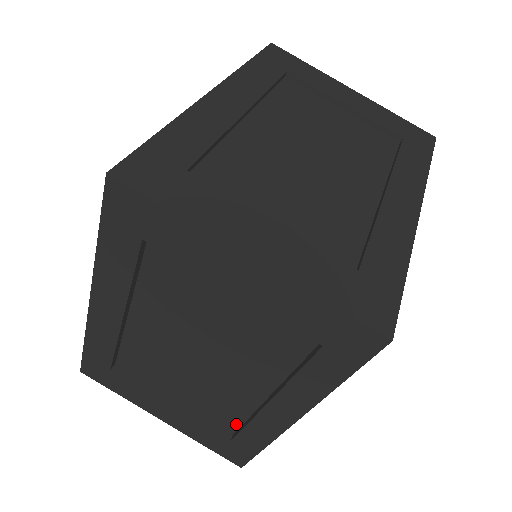
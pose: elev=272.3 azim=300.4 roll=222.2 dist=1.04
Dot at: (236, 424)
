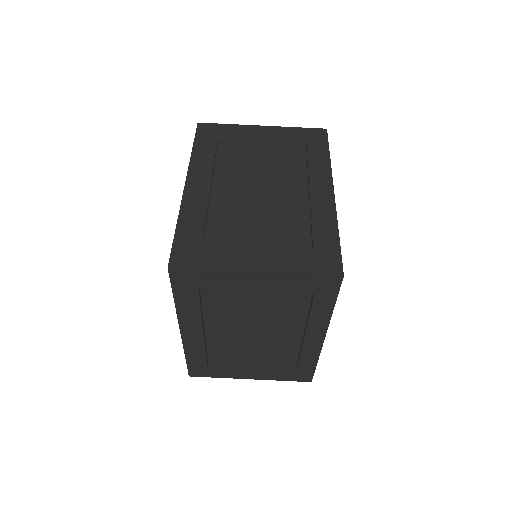
Dot at: (295, 358)
